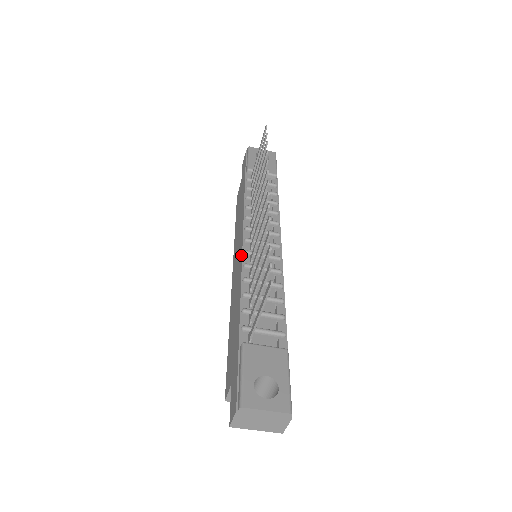
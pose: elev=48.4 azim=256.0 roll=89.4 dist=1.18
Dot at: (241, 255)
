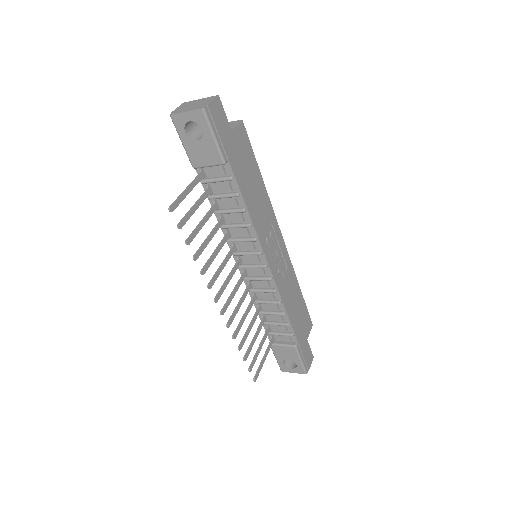
Dot at: occluded
